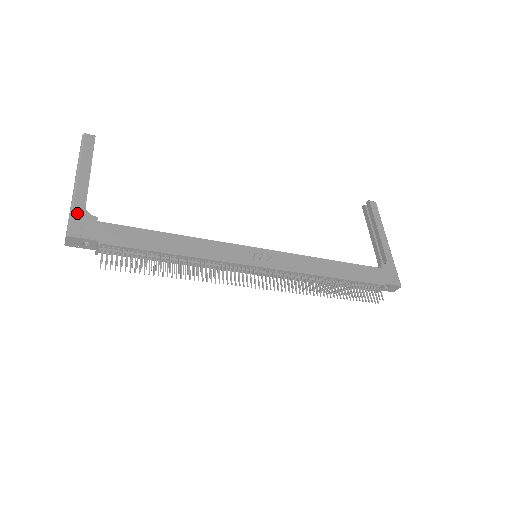
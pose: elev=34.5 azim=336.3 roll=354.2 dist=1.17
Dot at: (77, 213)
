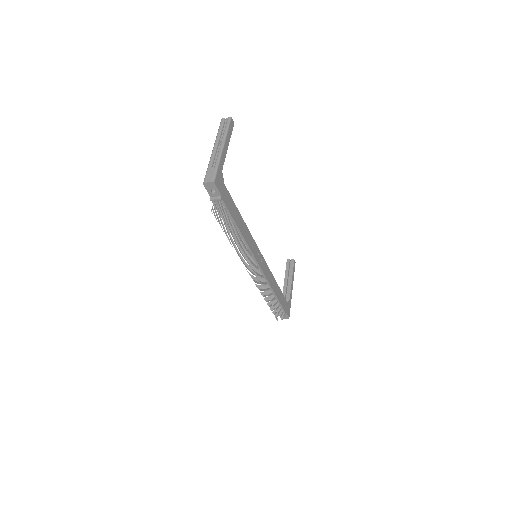
Dot at: (220, 170)
